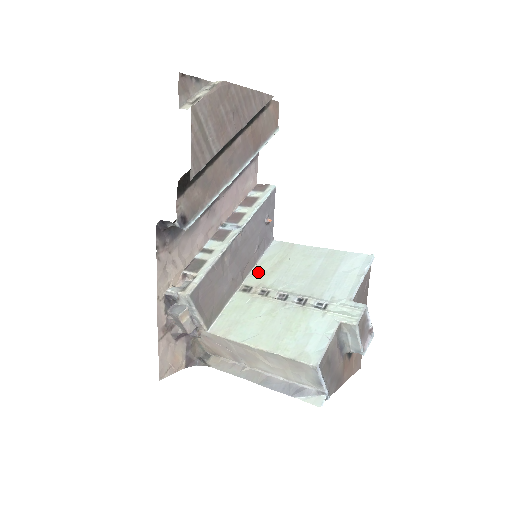
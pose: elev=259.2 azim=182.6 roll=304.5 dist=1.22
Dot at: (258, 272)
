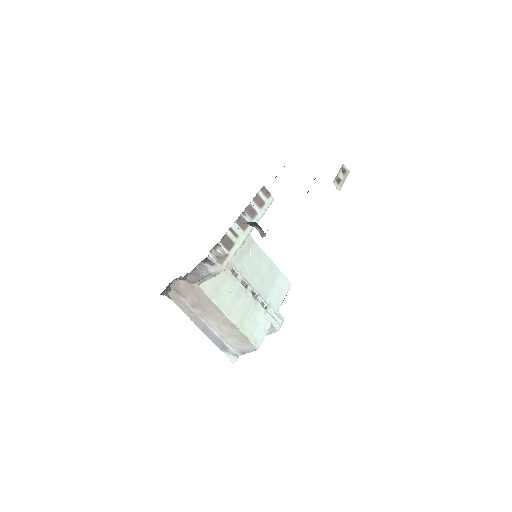
Dot at: occluded
